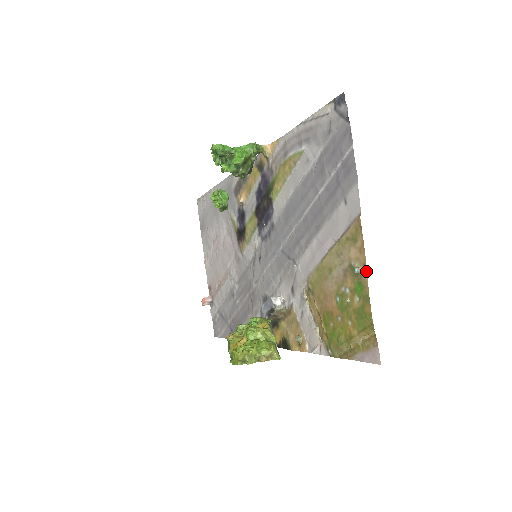
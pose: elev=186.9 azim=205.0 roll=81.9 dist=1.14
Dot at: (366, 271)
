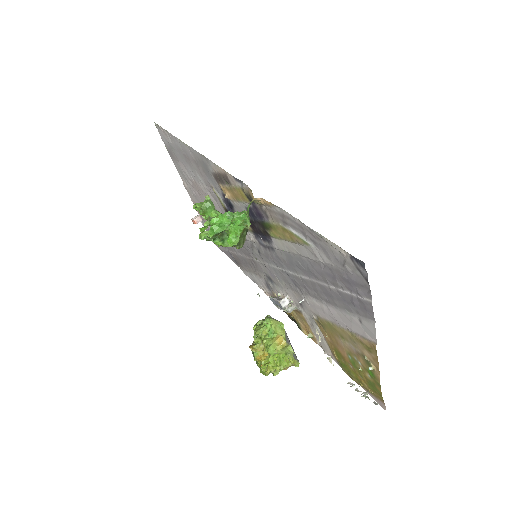
Dot at: (379, 373)
